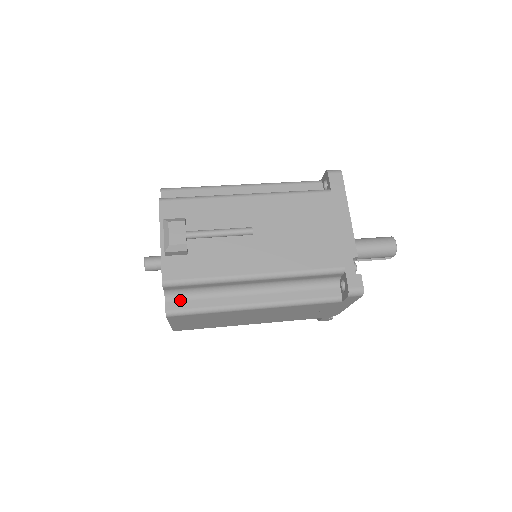
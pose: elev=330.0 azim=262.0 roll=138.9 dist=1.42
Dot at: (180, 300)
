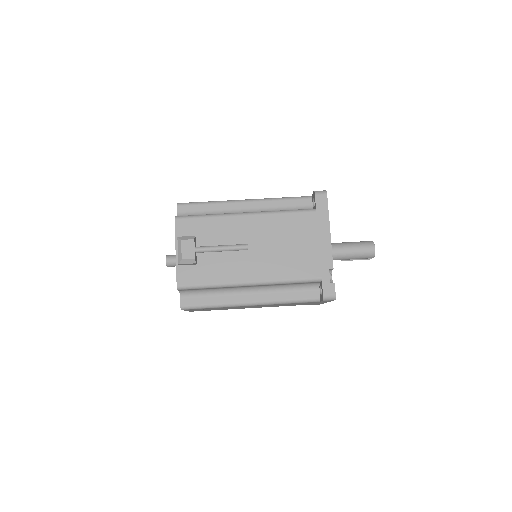
Dot at: (192, 297)
